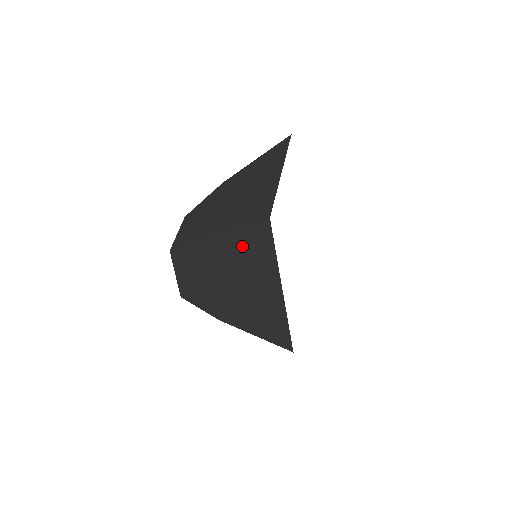
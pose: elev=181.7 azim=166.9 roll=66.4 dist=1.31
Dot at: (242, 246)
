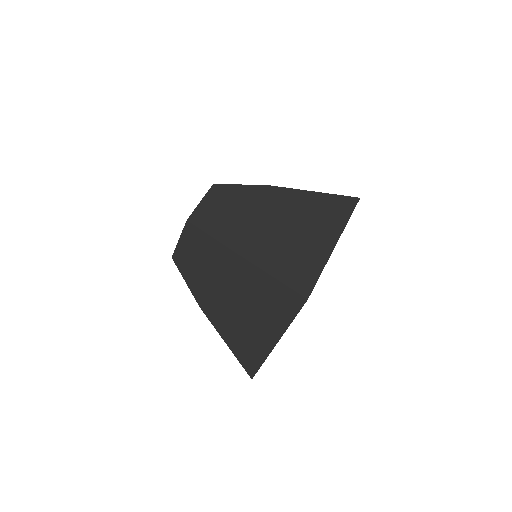
Dot at: (315, 205)
